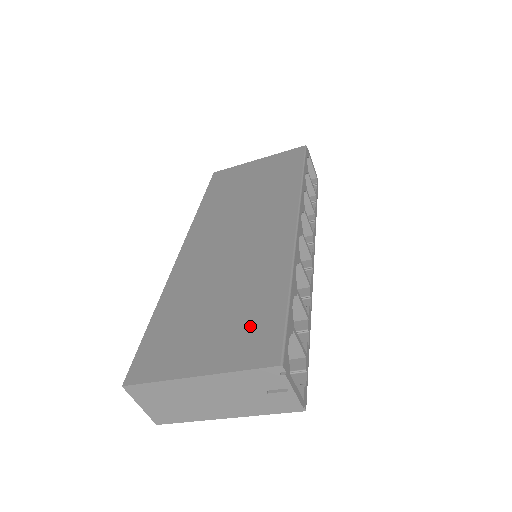
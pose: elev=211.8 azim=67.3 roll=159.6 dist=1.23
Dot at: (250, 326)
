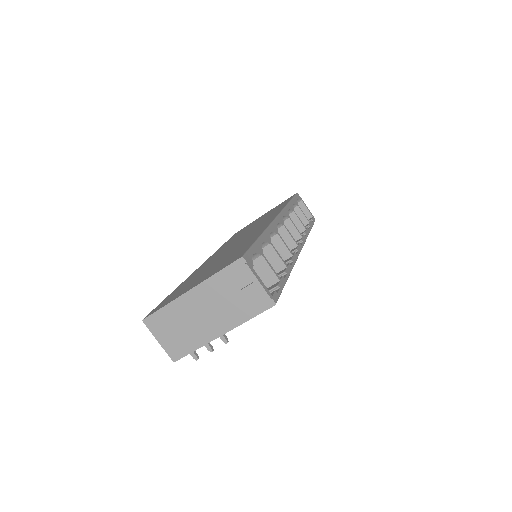
Dot at: (230, 258)
